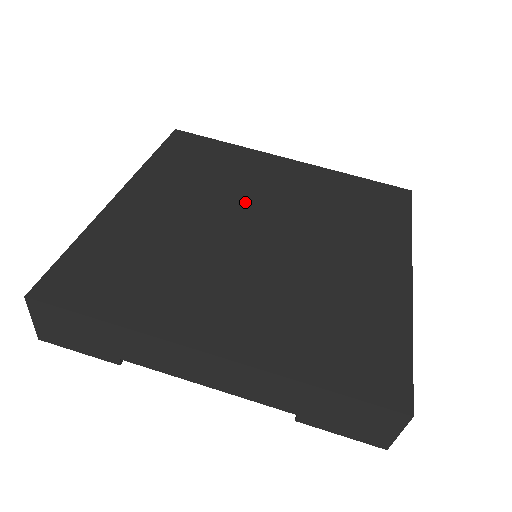
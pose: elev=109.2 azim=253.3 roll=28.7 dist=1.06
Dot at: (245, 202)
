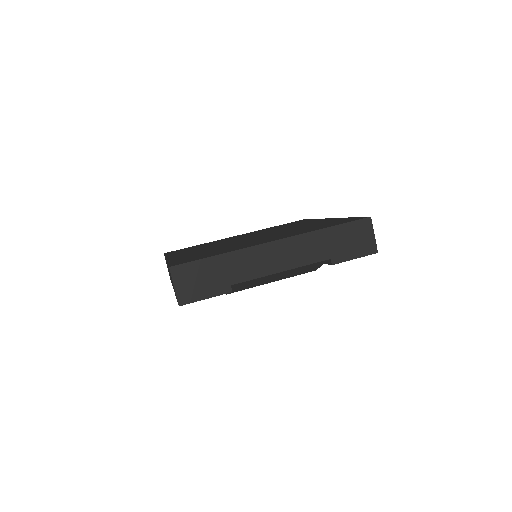
Dot at: occluded
